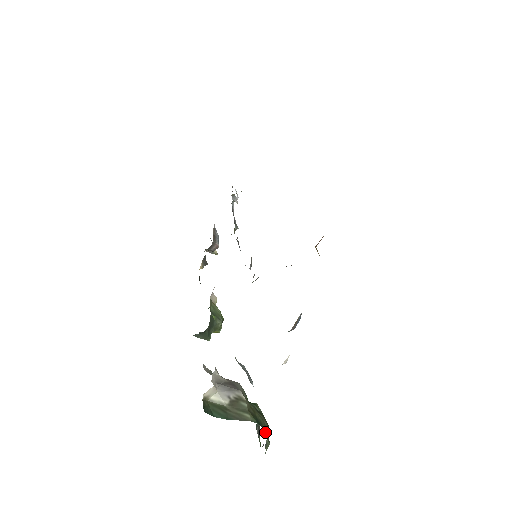
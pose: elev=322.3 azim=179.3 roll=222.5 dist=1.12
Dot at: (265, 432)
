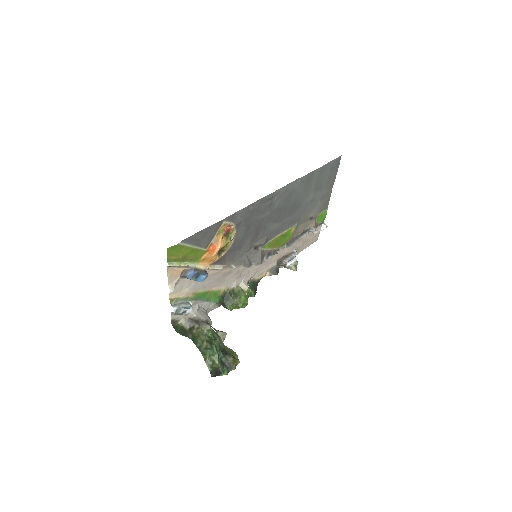
Dot at: (213, 357)
